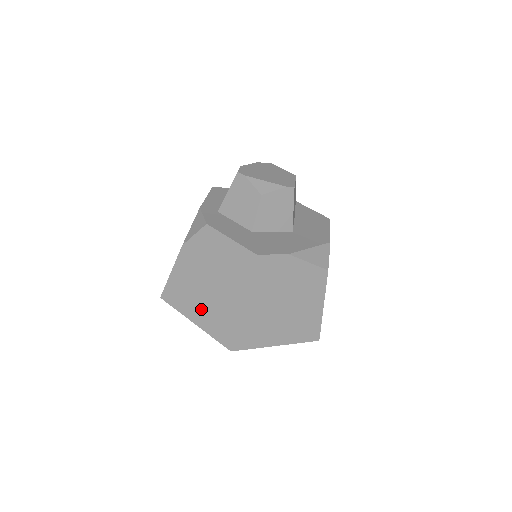
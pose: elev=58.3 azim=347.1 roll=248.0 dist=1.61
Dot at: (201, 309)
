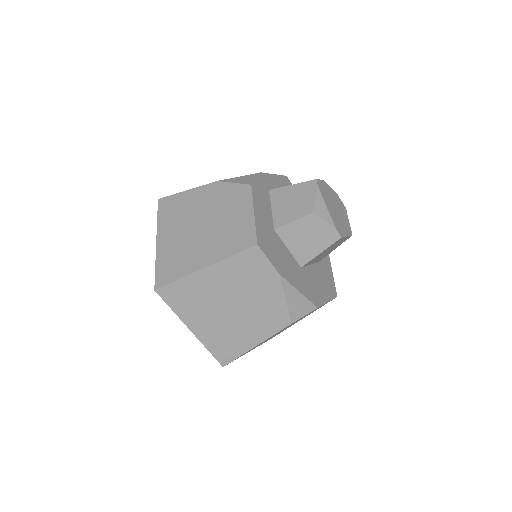
Dot at: (173, 238)
